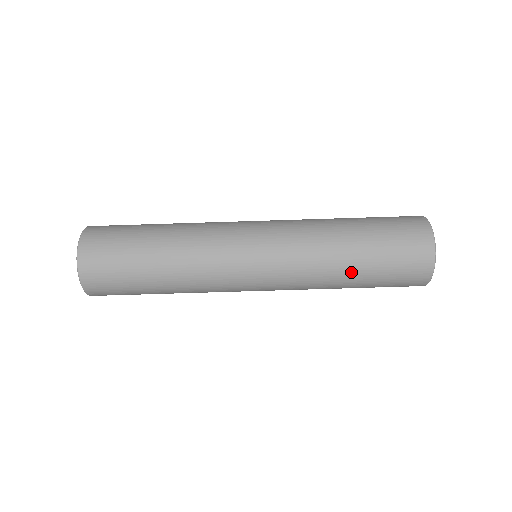
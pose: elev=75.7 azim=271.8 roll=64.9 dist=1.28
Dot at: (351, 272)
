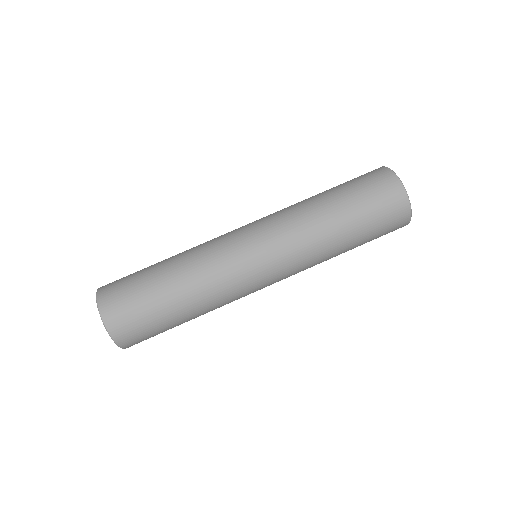
Dot at: (329, 204)
